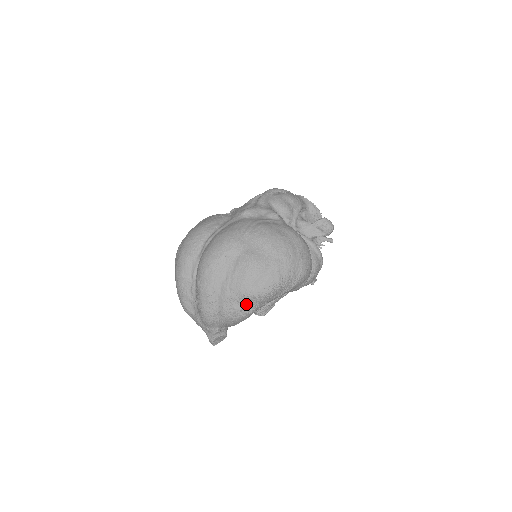
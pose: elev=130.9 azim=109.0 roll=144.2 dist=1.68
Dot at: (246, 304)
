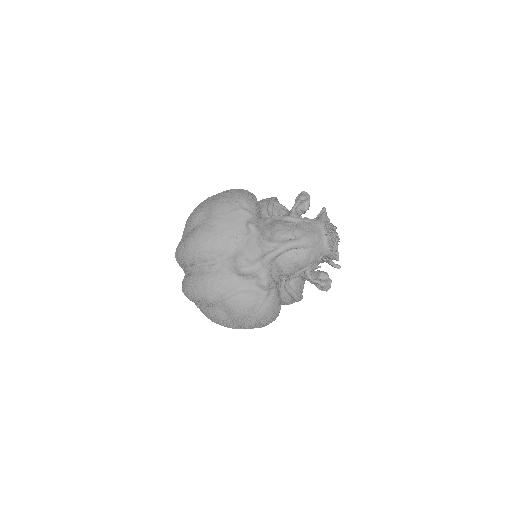
Dot at: occluded
